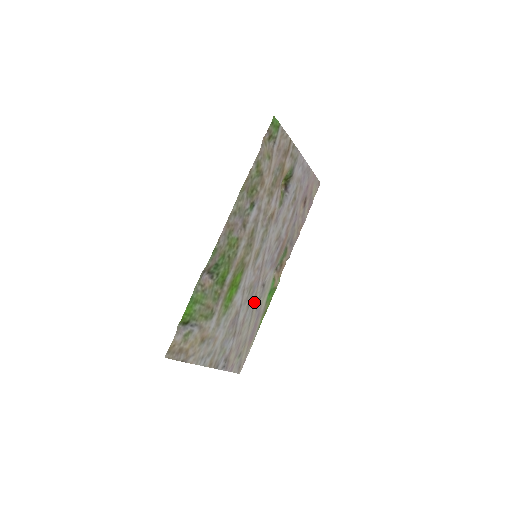
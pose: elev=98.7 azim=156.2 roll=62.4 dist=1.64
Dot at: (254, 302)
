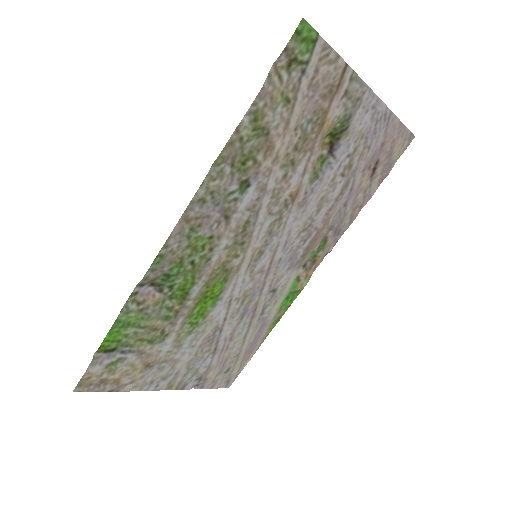
Dot at: (253, 312)
